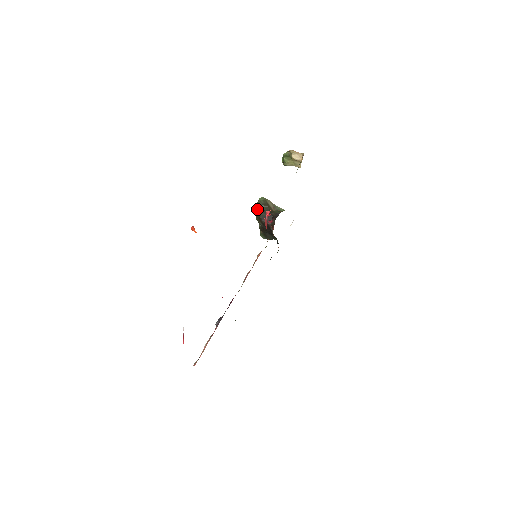
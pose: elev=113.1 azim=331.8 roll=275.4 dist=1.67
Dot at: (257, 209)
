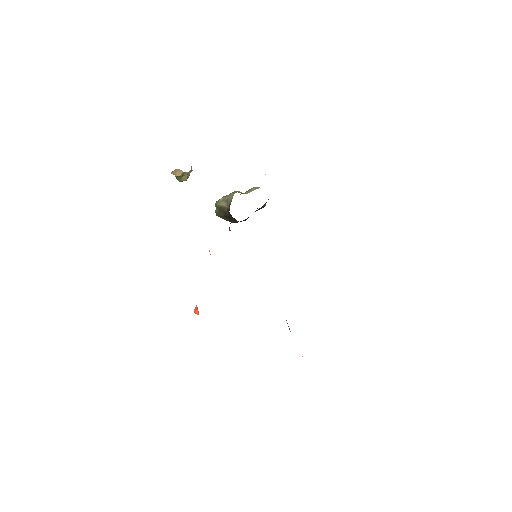
Dot at: (222, 218)
